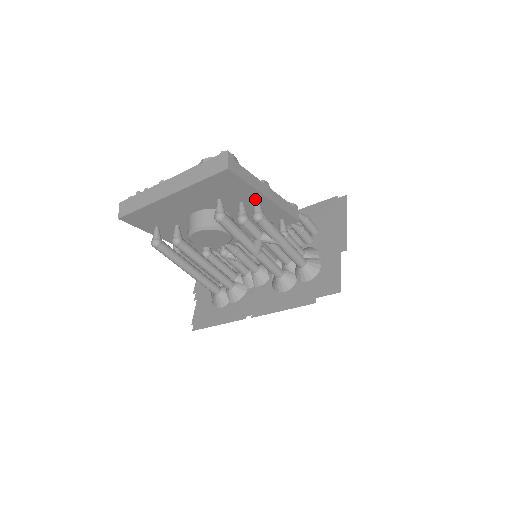
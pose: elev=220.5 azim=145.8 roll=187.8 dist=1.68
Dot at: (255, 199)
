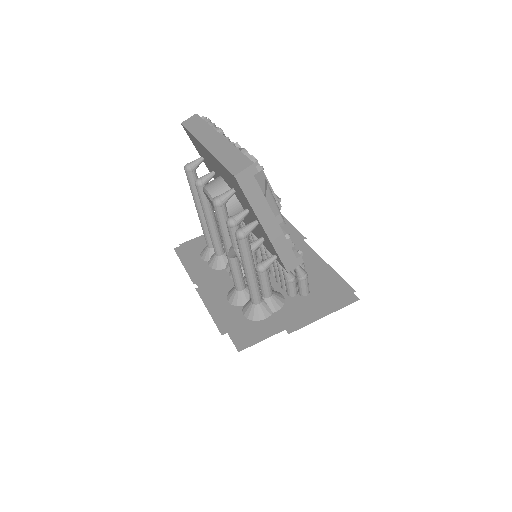
Dot at: (256, 219)
